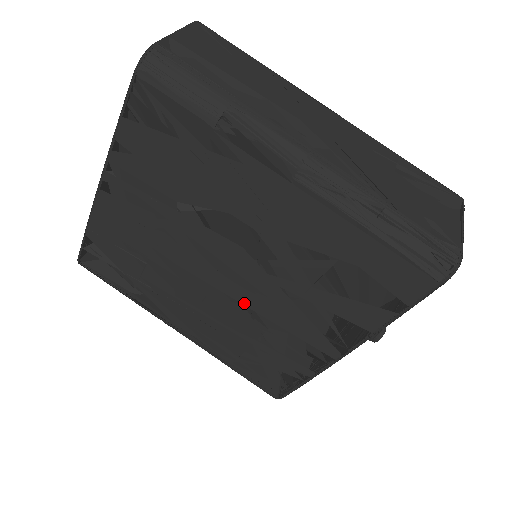
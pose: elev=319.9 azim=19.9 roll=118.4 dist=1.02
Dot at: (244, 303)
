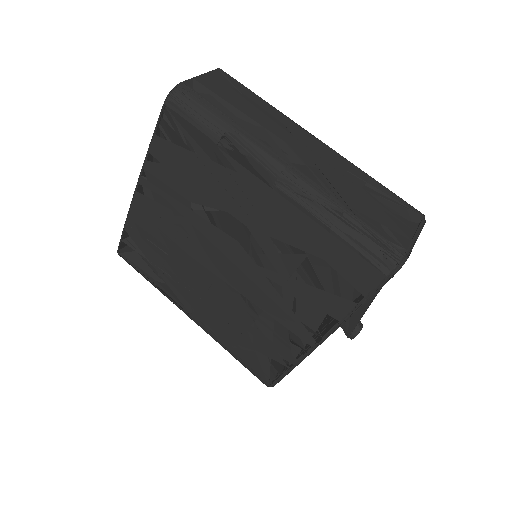
Dot at: (240, 291)
